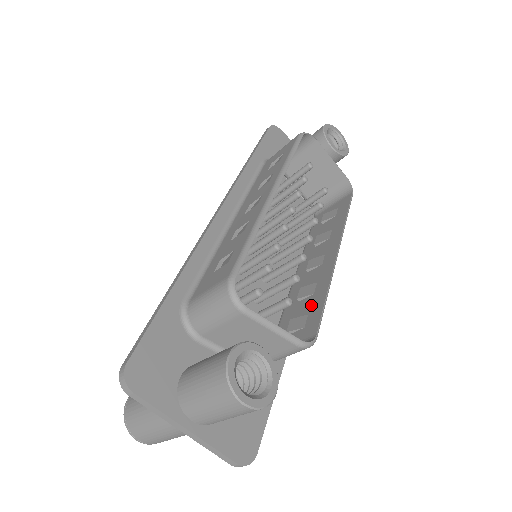
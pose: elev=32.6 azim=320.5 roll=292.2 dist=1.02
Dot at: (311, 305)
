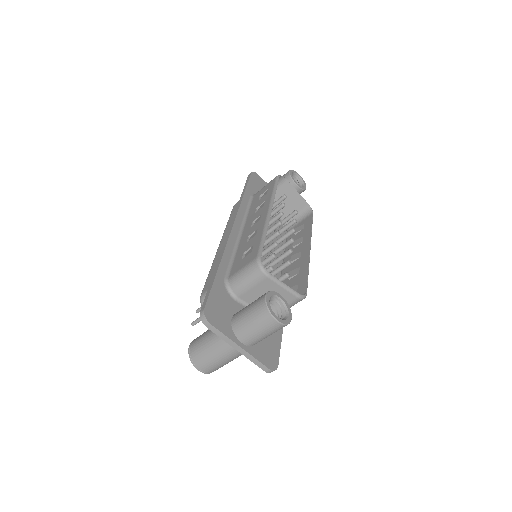
Dot at: (299, 279)
